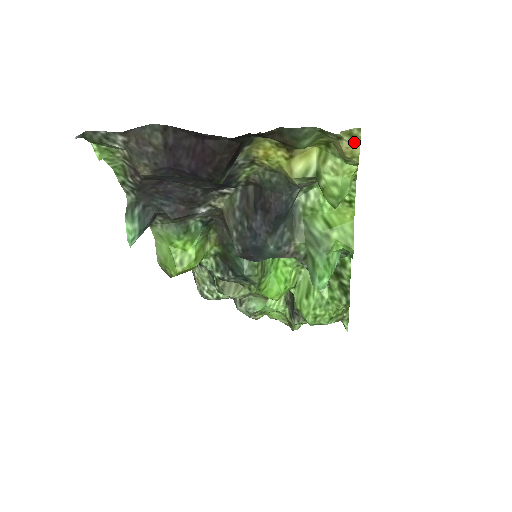
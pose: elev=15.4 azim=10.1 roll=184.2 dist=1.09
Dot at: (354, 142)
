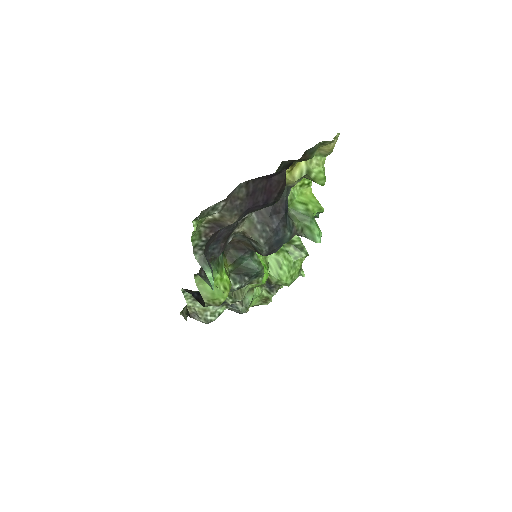
Dot at: (335, 142)
